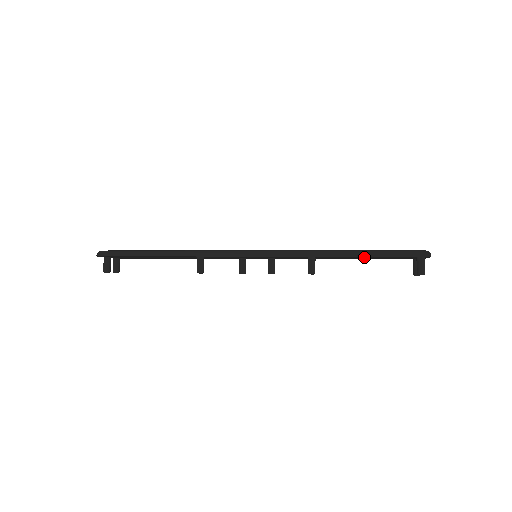
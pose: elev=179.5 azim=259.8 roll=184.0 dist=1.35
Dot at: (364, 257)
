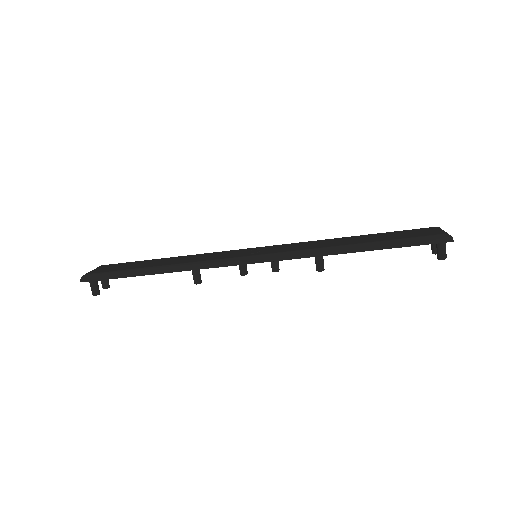
Dot at: occluded
